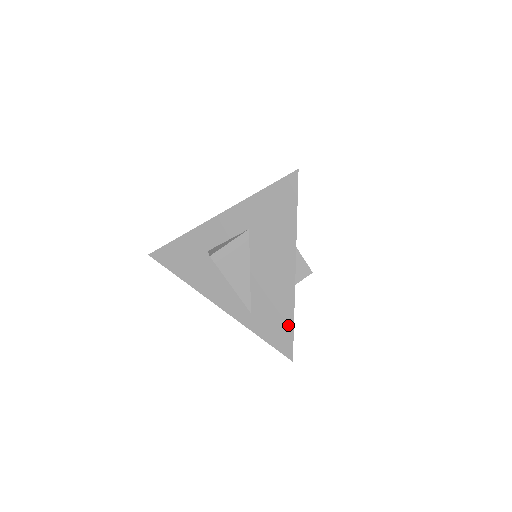
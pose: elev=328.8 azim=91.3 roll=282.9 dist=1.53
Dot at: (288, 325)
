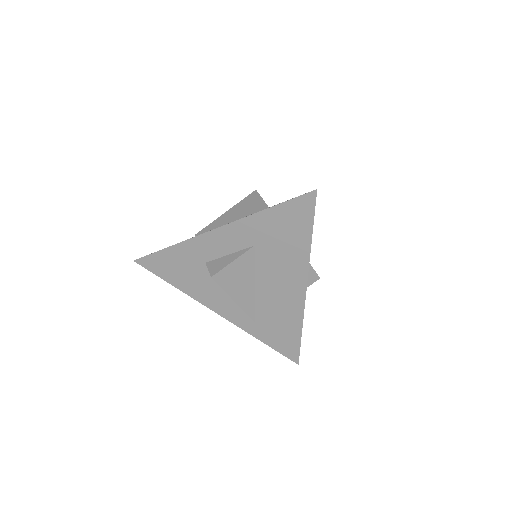
Dot at: (295, 335)
